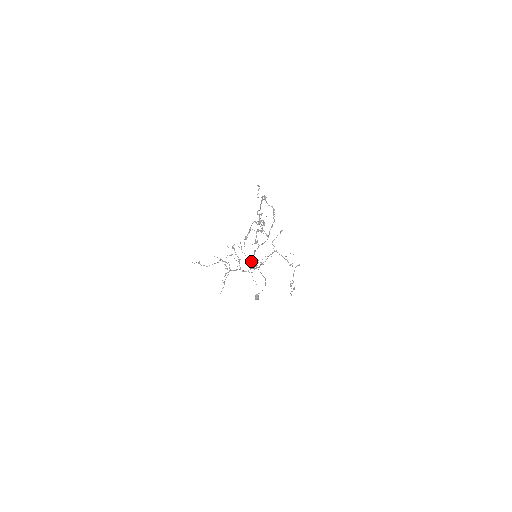
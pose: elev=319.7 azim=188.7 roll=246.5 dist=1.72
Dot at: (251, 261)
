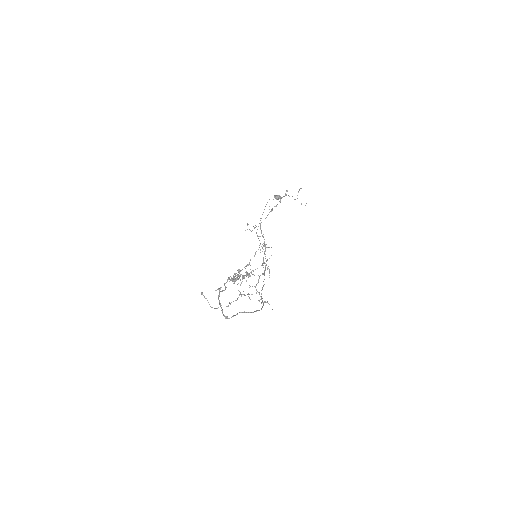
Dot at: occluded
